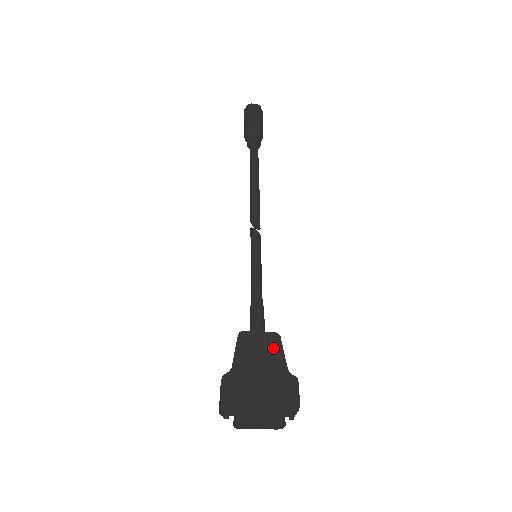
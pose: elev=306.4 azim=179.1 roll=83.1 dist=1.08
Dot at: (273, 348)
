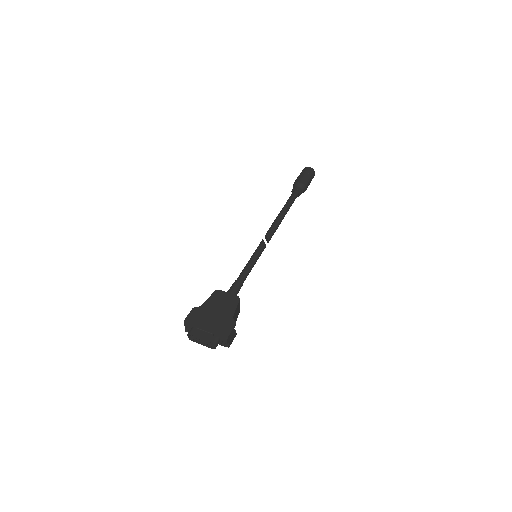
Dot at: (231, 303)
